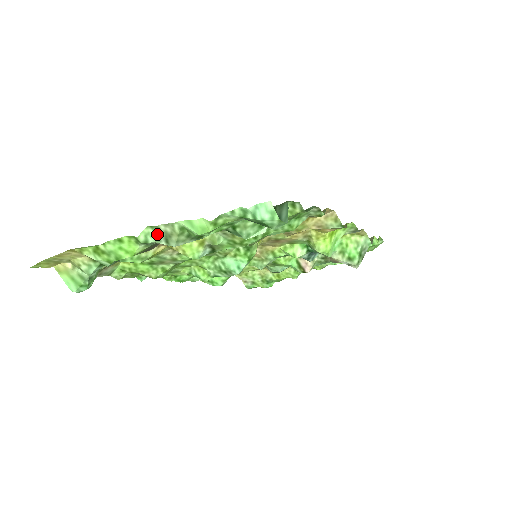
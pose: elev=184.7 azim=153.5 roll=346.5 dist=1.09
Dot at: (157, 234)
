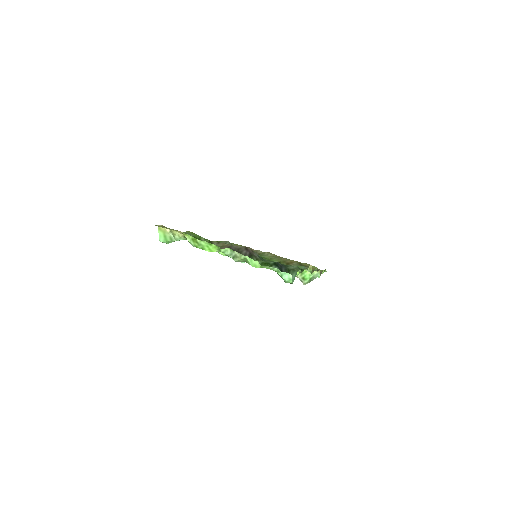
Dot at: (231, 253)
